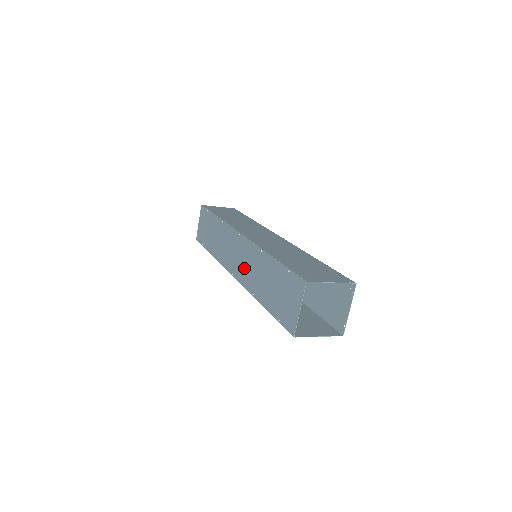
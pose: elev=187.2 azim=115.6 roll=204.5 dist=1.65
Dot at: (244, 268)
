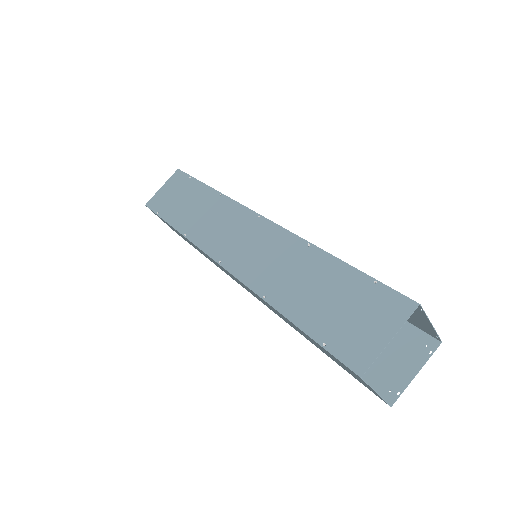
Dot at: (254, 258)
